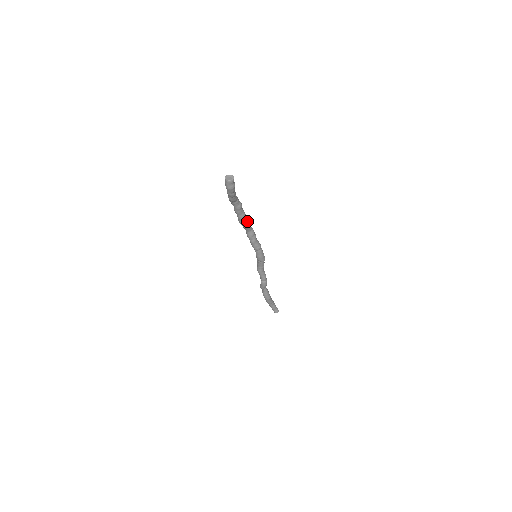
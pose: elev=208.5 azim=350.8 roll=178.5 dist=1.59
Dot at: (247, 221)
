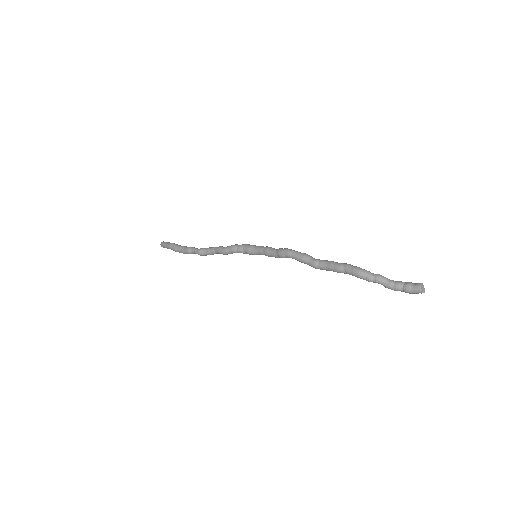
Dot at: (314, 259)
